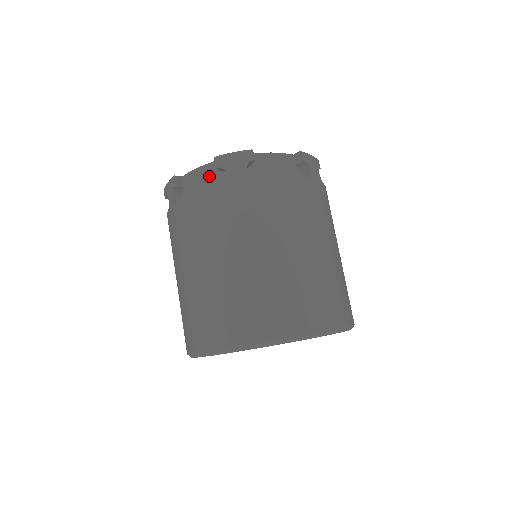
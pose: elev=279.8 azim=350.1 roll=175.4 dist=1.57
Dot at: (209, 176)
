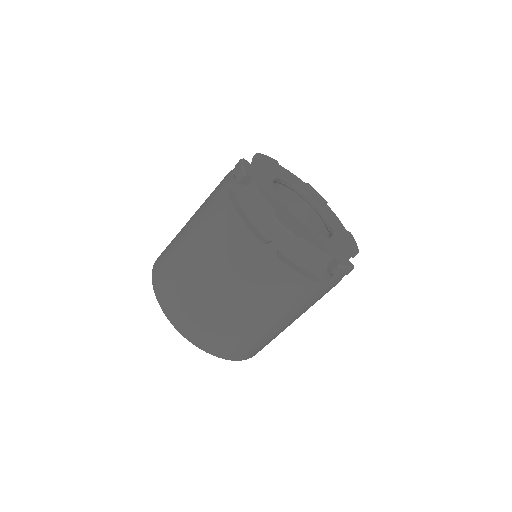
Dot at: (318, 261)
